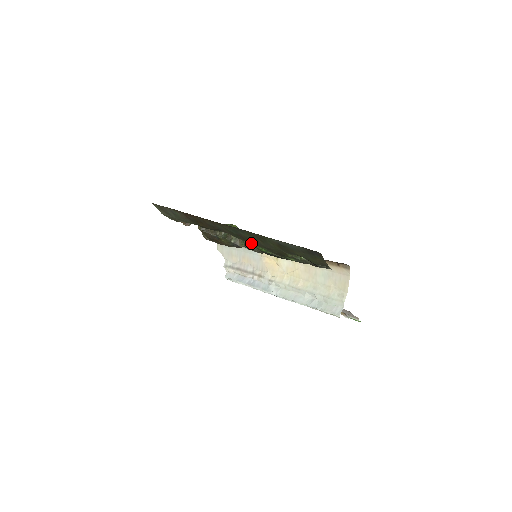
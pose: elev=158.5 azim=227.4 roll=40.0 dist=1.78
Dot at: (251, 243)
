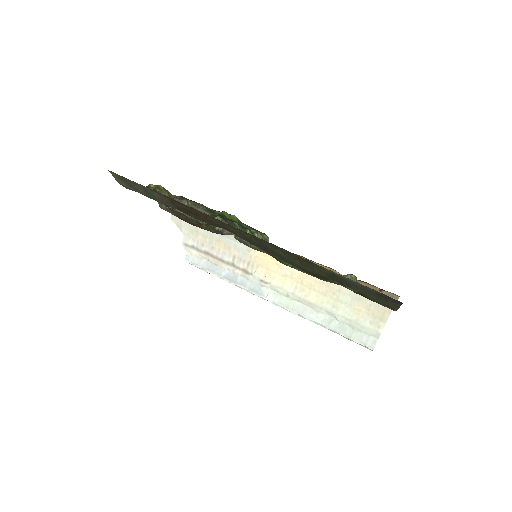
Dot at: (275, 256)
